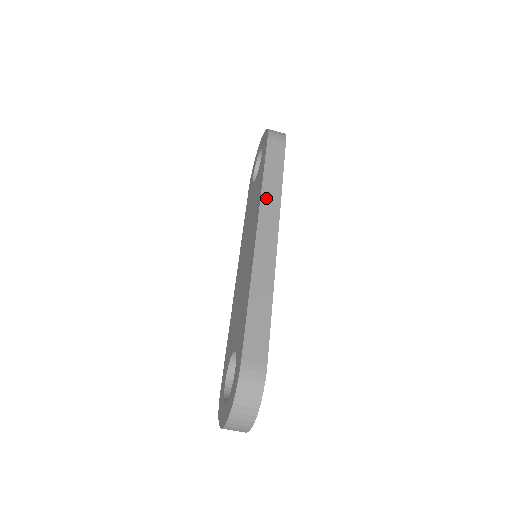
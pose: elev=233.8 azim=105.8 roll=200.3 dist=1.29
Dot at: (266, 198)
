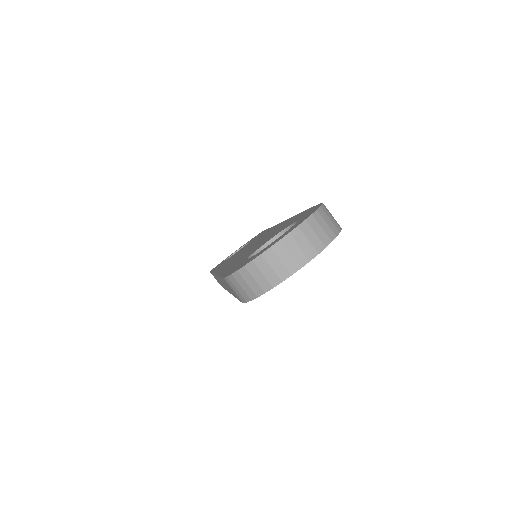
Dot at: occluded
